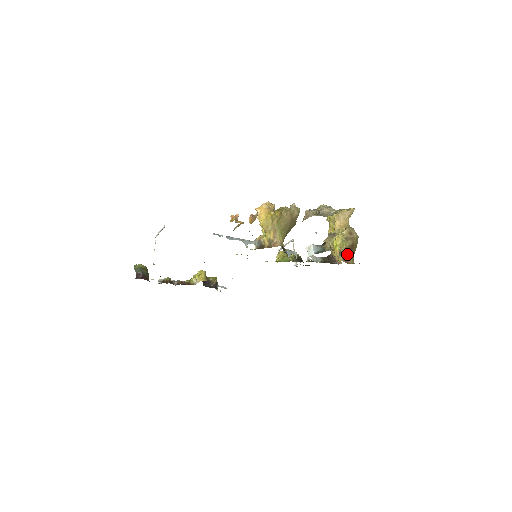
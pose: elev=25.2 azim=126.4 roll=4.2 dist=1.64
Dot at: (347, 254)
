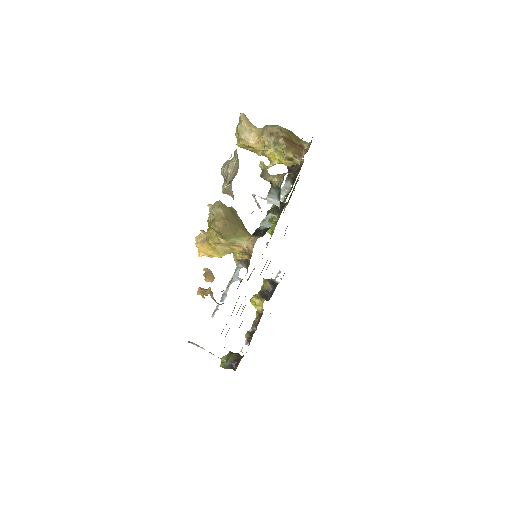
Dot at: (295, 150)
